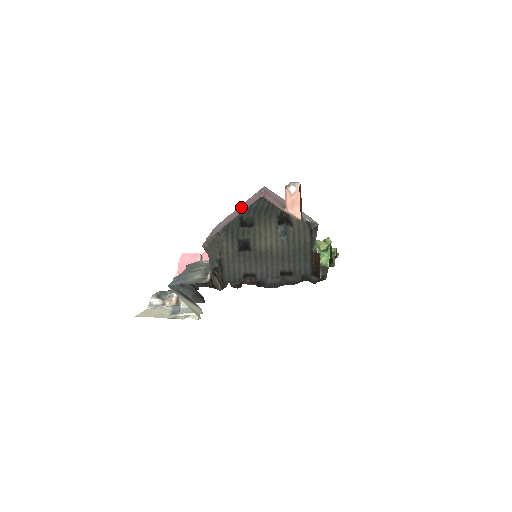
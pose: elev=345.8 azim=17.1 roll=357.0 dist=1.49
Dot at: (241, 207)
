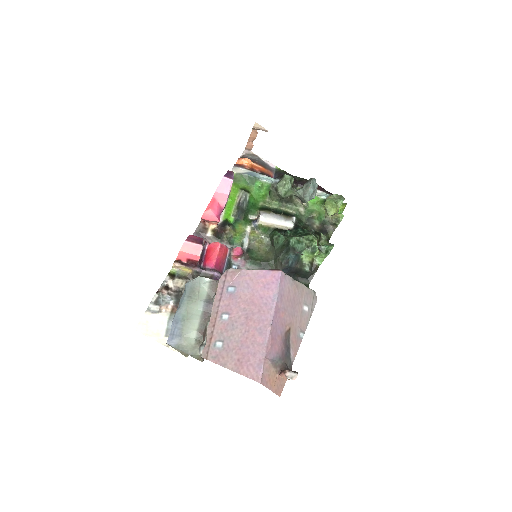
Dot at: (248, 308)
